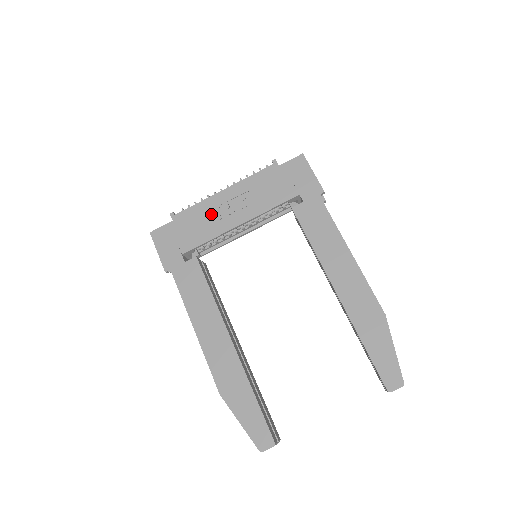
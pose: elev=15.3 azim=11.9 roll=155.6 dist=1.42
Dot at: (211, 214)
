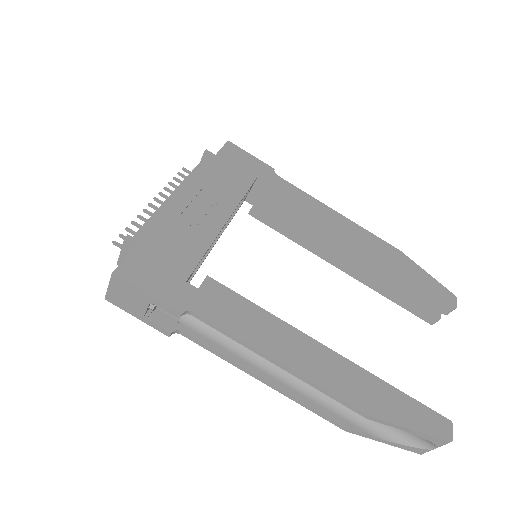
Dot at: (183, 221)
